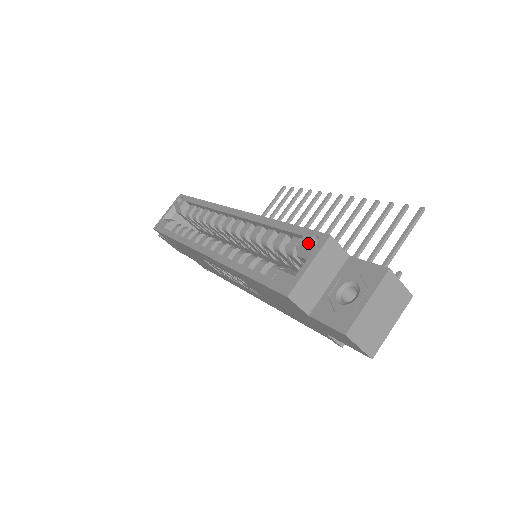
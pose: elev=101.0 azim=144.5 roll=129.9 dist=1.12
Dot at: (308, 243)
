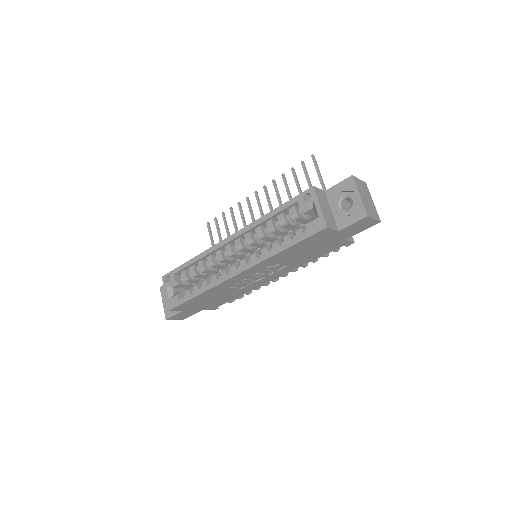
Dot at: (305, 200)
